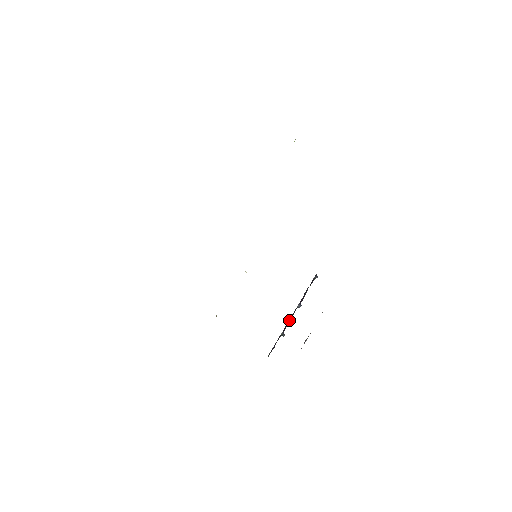
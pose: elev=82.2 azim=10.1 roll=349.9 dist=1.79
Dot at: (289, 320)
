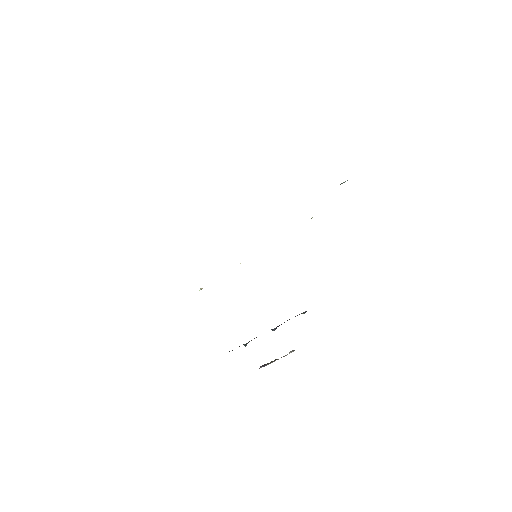
Dot at: occluded
